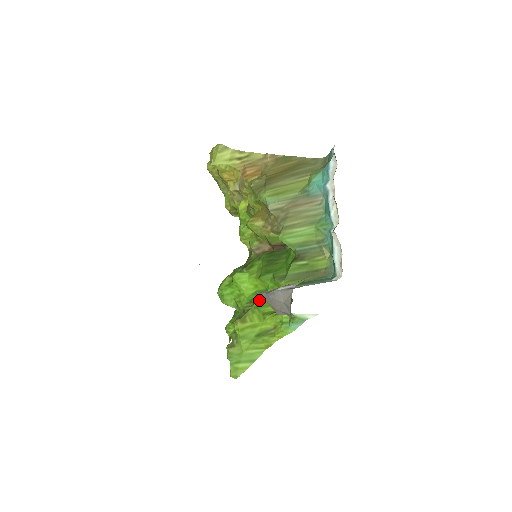
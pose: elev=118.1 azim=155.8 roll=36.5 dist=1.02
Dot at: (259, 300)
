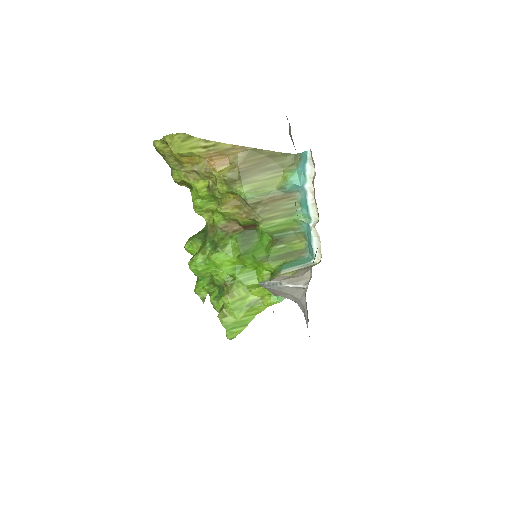
Dot at: (240, 275)
